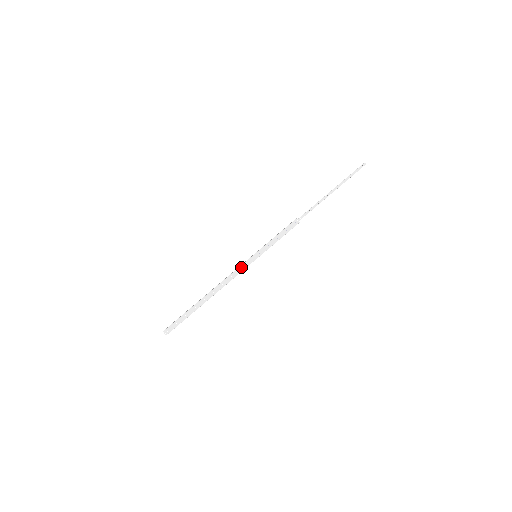
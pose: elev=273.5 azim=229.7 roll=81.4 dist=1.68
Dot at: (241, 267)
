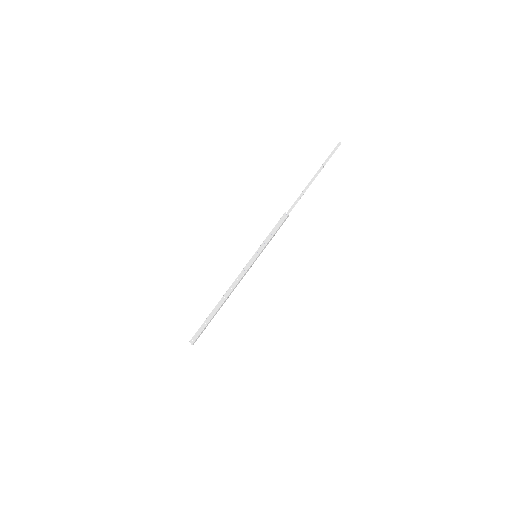
Dot at: (244, 269)
